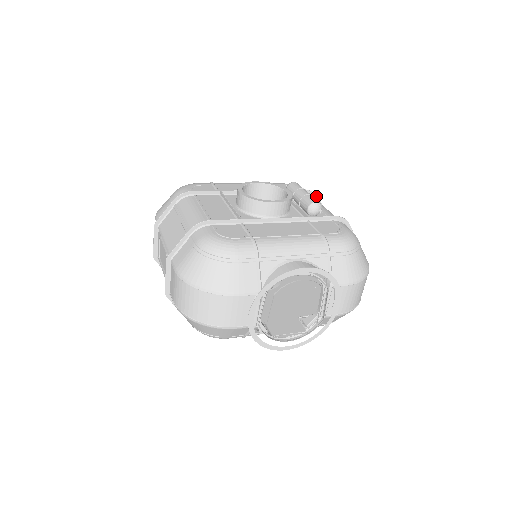
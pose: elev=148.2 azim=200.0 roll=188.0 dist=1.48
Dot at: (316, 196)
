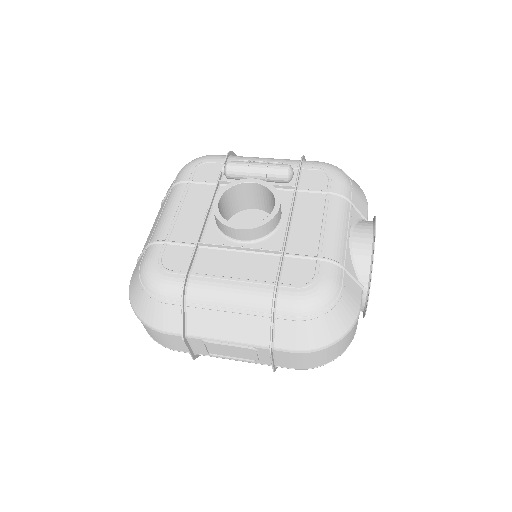
Dot at: (231, 152)
